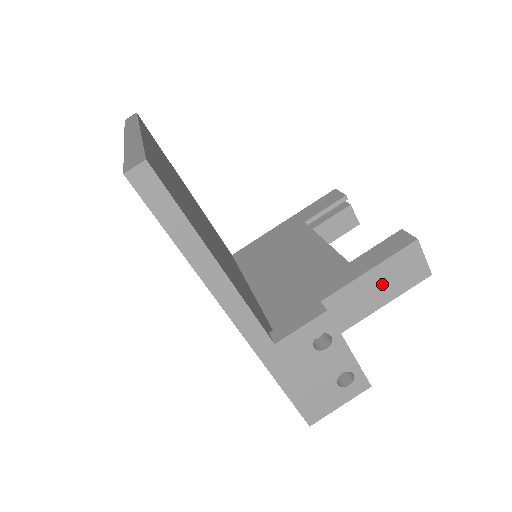
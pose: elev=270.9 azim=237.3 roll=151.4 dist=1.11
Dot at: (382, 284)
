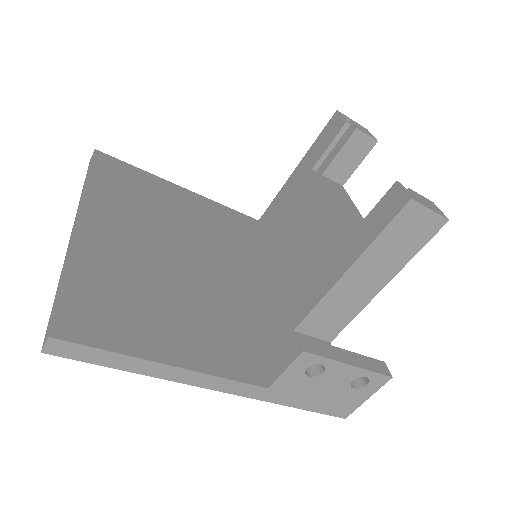
Dot at: (389, 253)
